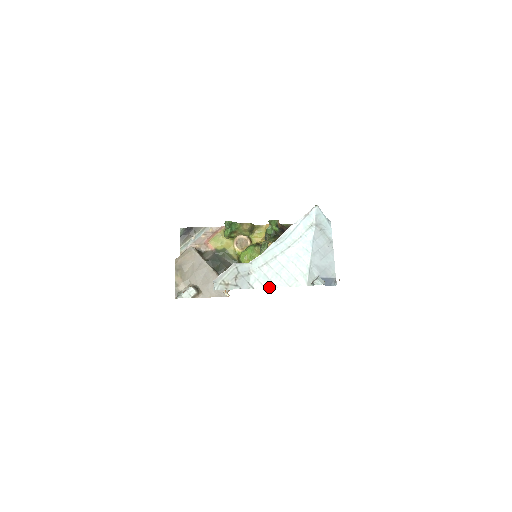
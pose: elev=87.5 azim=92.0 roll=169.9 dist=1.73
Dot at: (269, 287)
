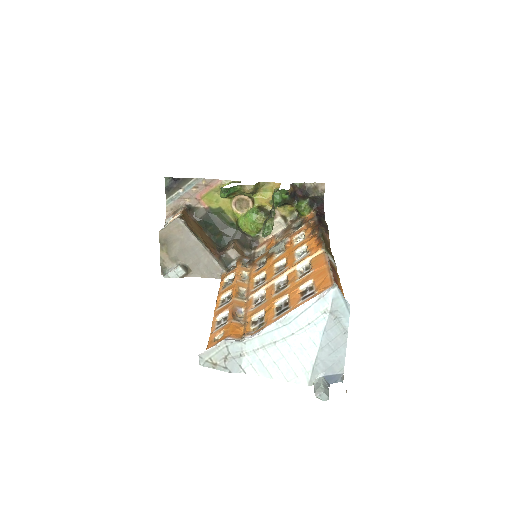
Dot at: (263, 376)
